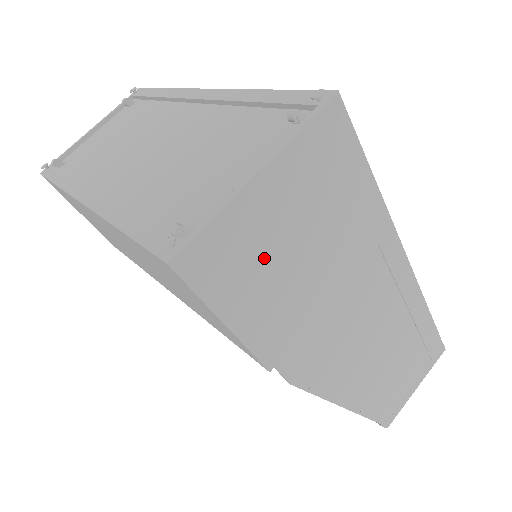
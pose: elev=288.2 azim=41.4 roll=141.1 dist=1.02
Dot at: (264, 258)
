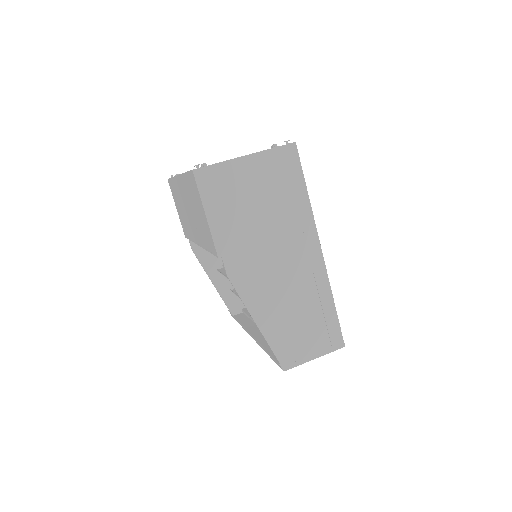
Dot at: (235, 195)
